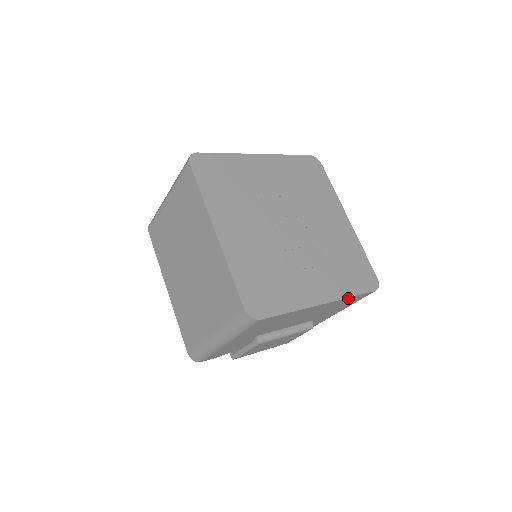
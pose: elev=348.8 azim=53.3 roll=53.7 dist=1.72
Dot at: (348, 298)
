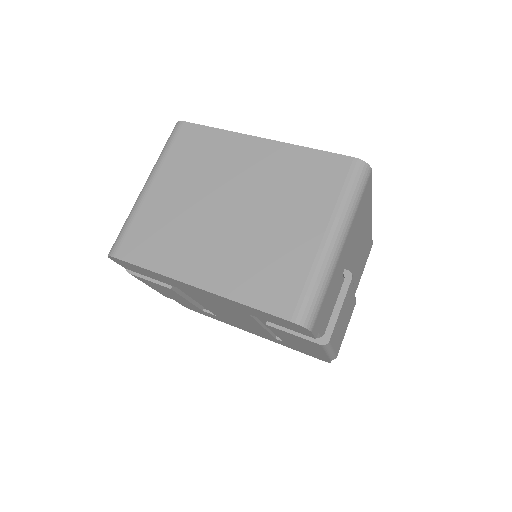
Dot at: (371, 233)
